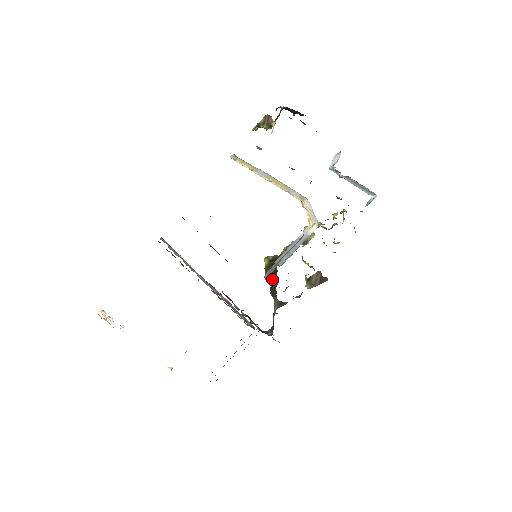
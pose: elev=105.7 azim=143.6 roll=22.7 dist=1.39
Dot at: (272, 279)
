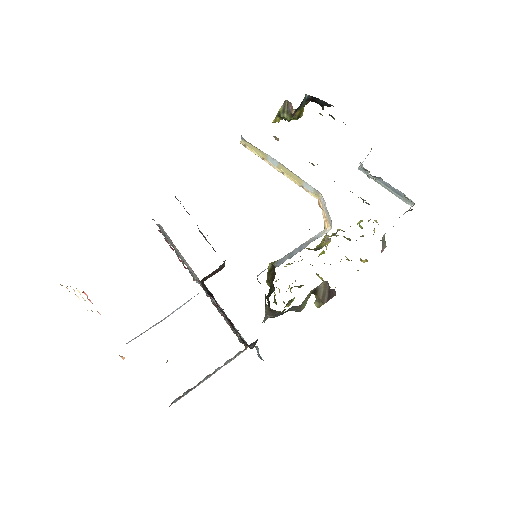
Dot at: (270, 285)
